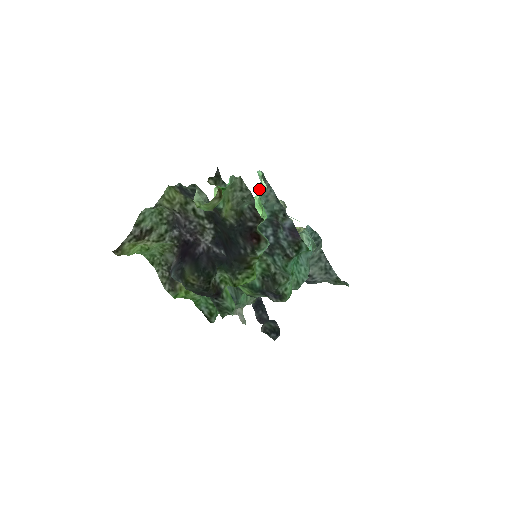
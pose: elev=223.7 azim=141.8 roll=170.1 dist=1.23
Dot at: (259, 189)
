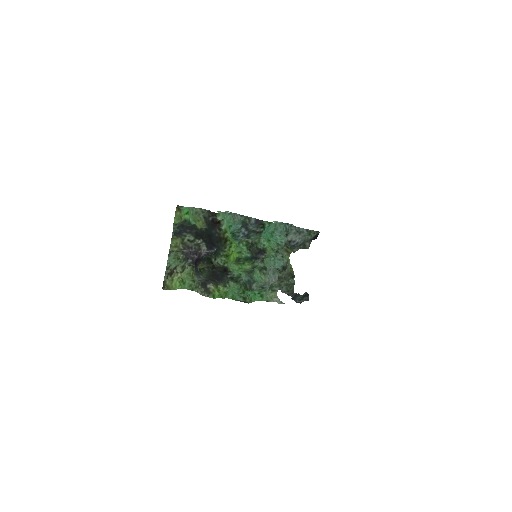
Dot at: occluded
